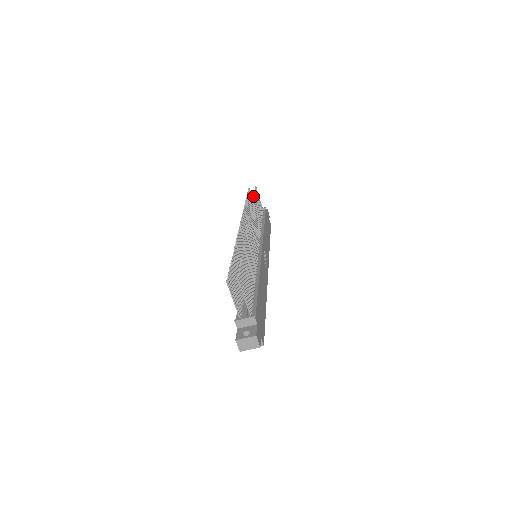
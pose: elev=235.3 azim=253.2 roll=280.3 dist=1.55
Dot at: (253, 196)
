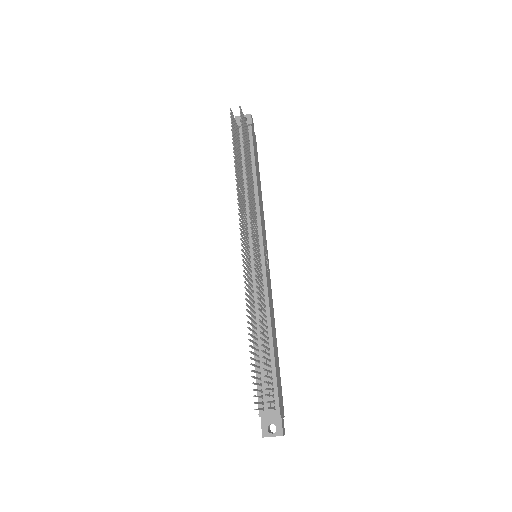
Dot at: (243, 150)
